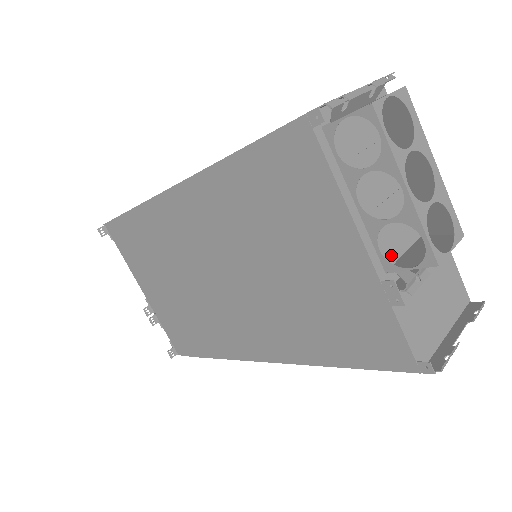
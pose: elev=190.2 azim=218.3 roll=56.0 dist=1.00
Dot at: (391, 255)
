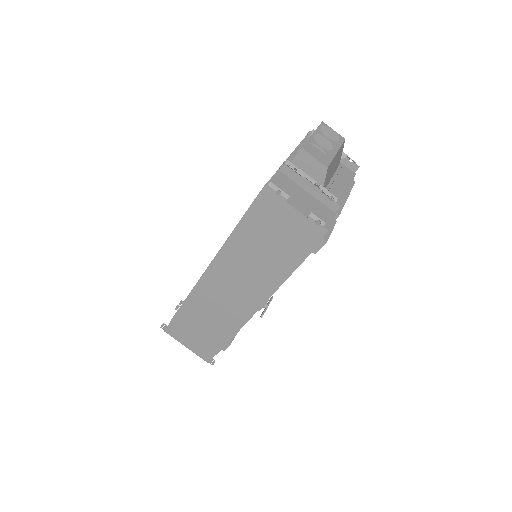
Dot at: occluded
